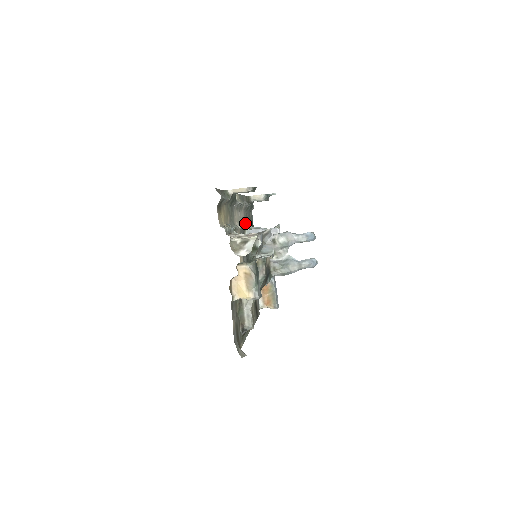
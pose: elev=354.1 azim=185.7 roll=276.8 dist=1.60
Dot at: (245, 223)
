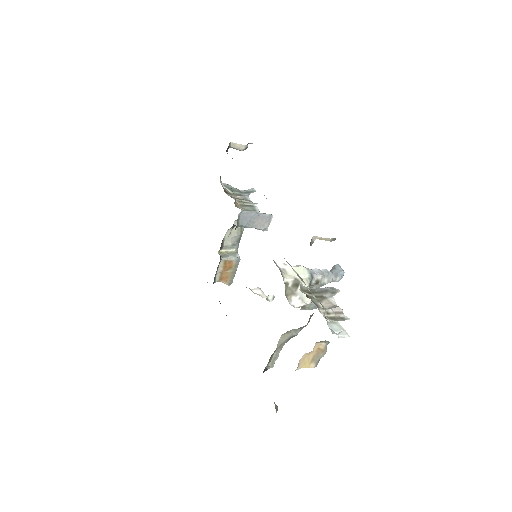
Dot at: occluded
